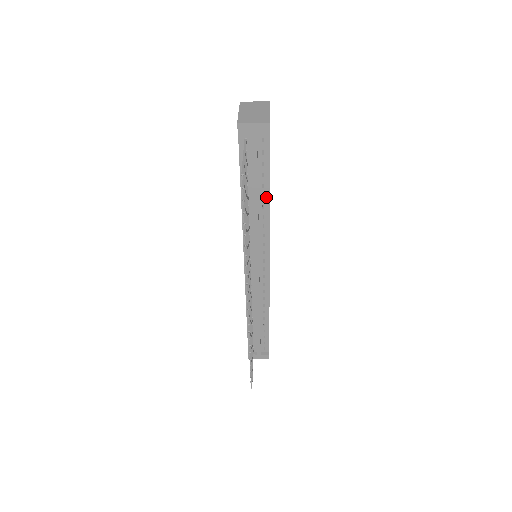
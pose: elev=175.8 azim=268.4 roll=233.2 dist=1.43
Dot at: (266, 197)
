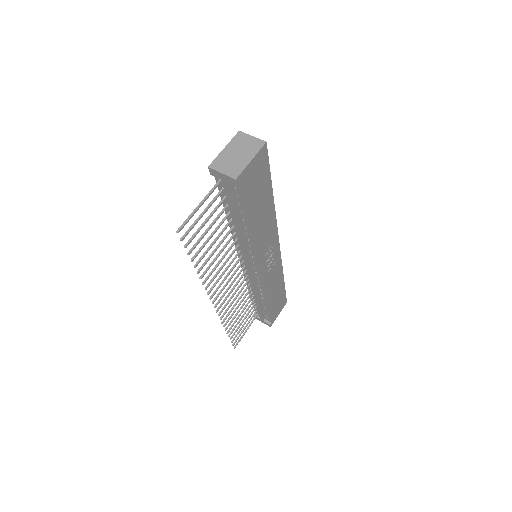
Dot at: (247, 227)
